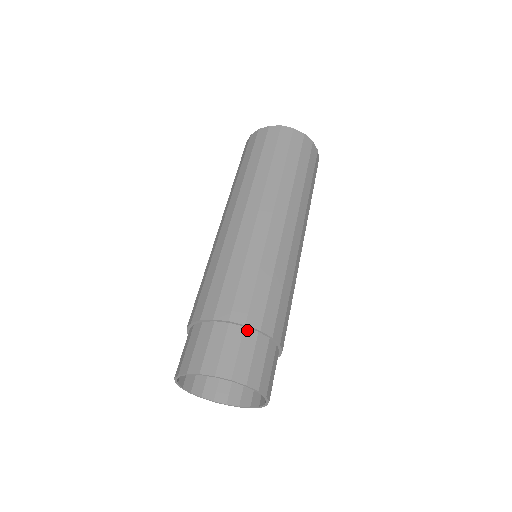
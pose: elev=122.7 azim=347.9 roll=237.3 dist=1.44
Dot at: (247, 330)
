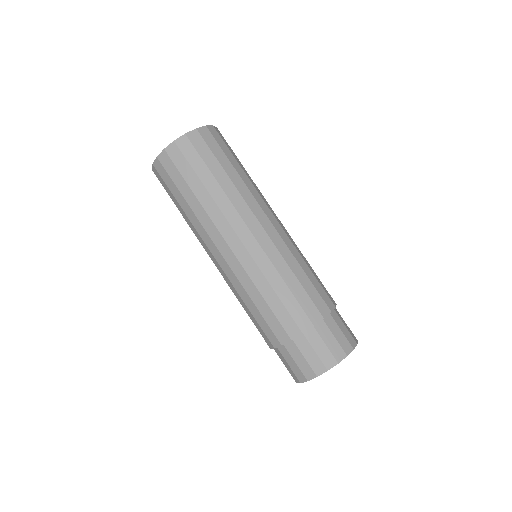
Dot at: (286, 345)
